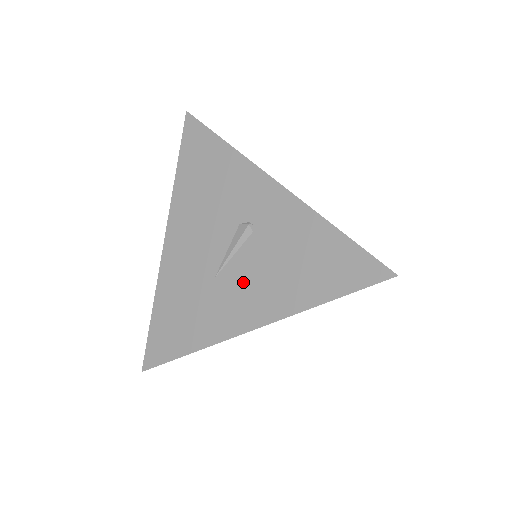
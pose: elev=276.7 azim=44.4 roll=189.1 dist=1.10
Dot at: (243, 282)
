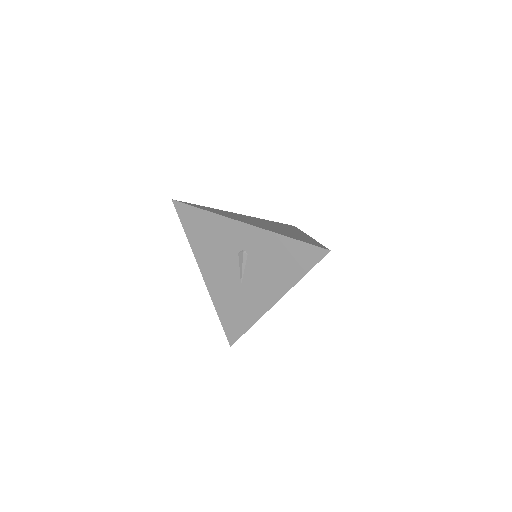
Dot at: (257, 282)
